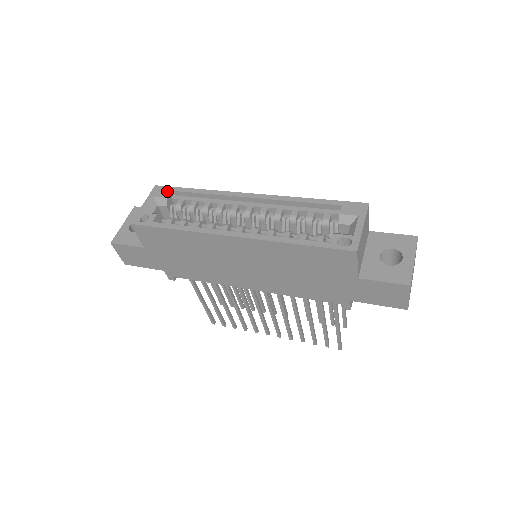
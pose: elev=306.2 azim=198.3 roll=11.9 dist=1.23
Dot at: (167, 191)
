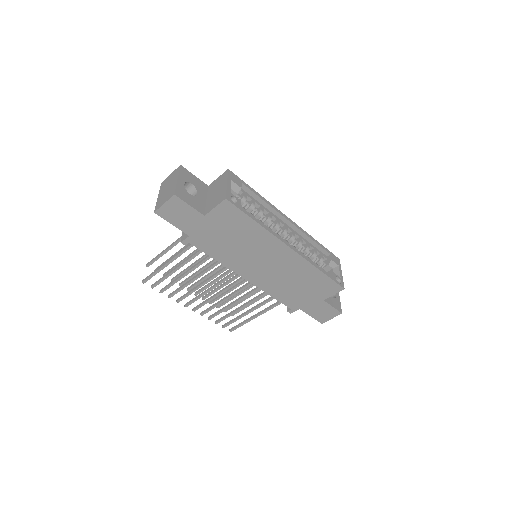
Dot at: (239, 181)
